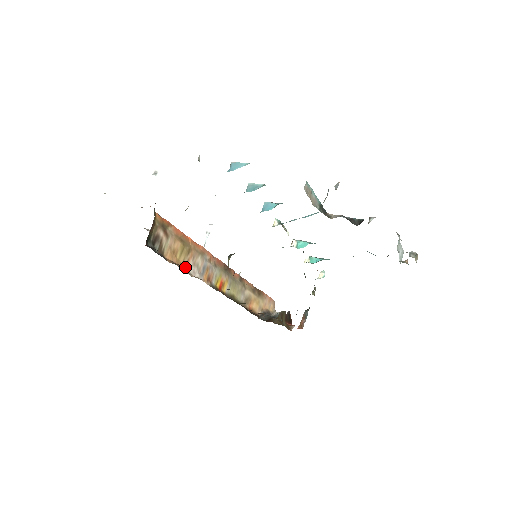
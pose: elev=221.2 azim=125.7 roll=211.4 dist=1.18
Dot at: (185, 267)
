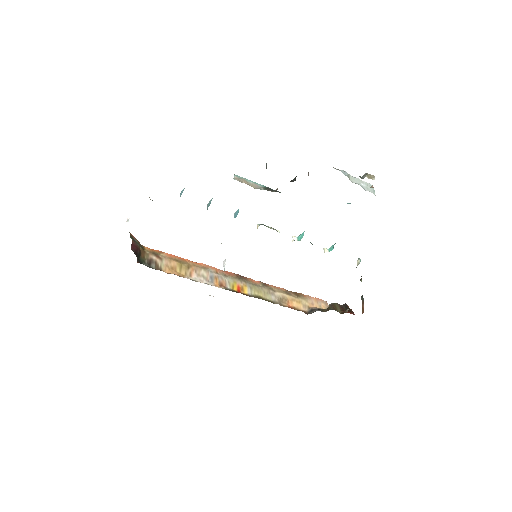
Dot at: (189, 278)
